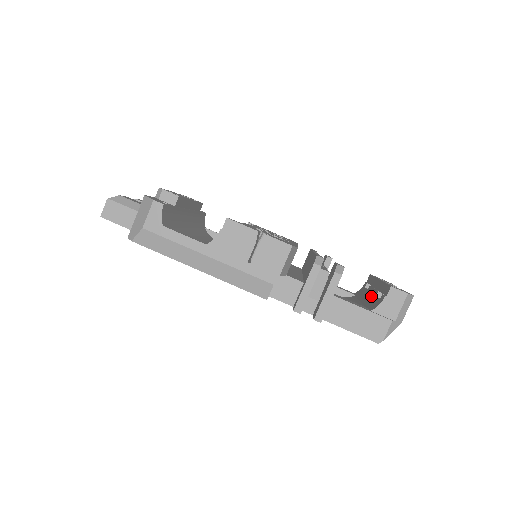
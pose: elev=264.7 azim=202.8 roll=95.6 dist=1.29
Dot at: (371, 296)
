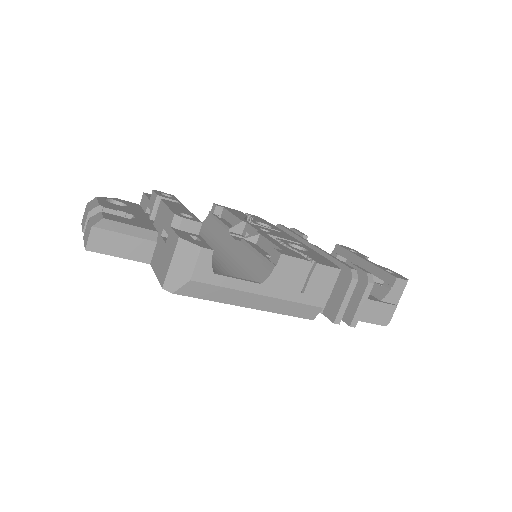
Dot at: occluded
